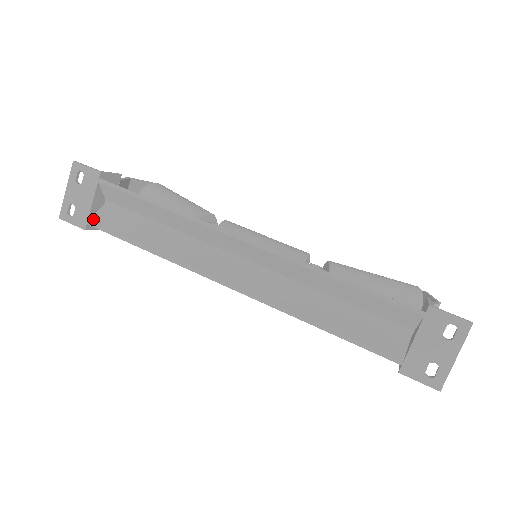
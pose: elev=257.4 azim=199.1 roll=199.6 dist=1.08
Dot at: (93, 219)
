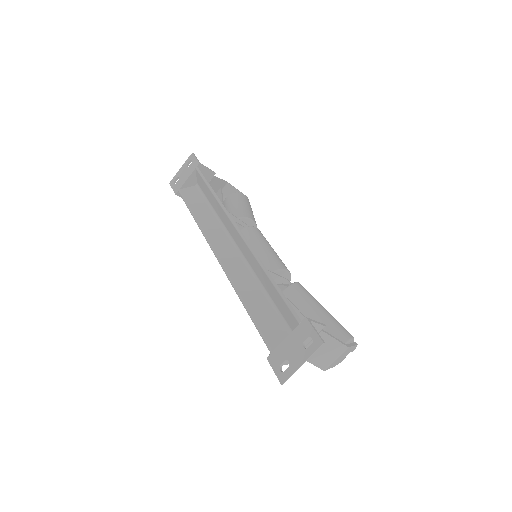
Dot at: (183, 190)
